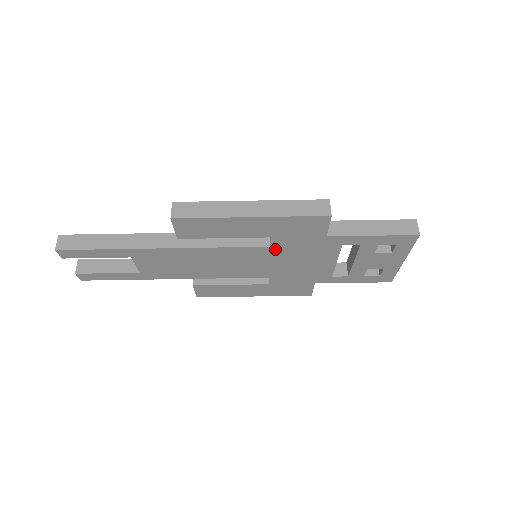
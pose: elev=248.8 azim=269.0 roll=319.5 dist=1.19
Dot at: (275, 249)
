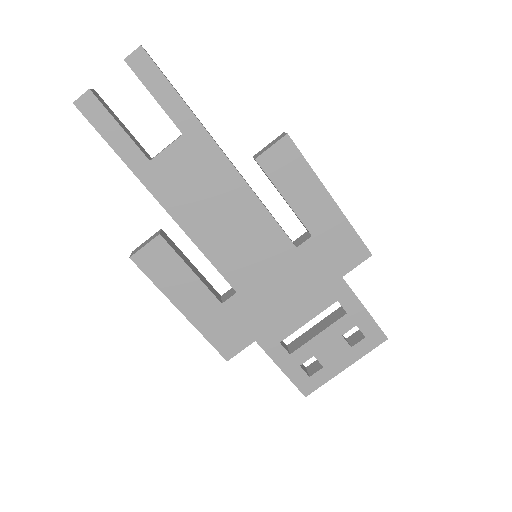
Dot at: (294, 255)
